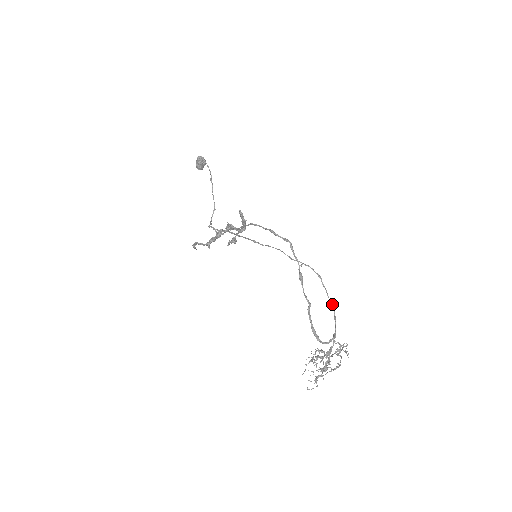
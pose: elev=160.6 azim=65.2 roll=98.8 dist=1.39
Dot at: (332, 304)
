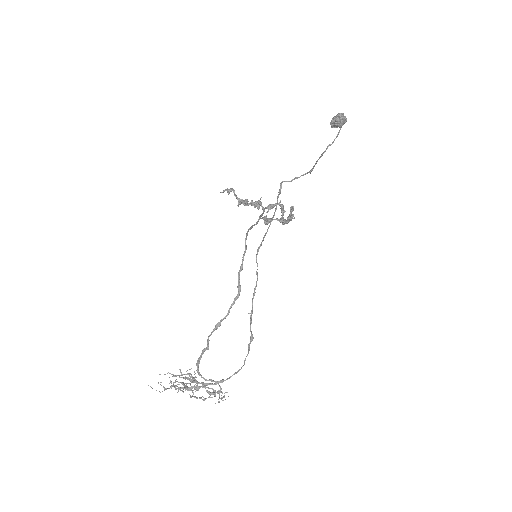
Dot at: (244, 363)
